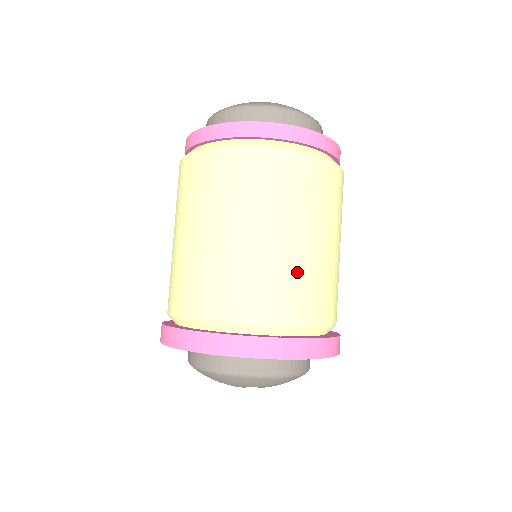
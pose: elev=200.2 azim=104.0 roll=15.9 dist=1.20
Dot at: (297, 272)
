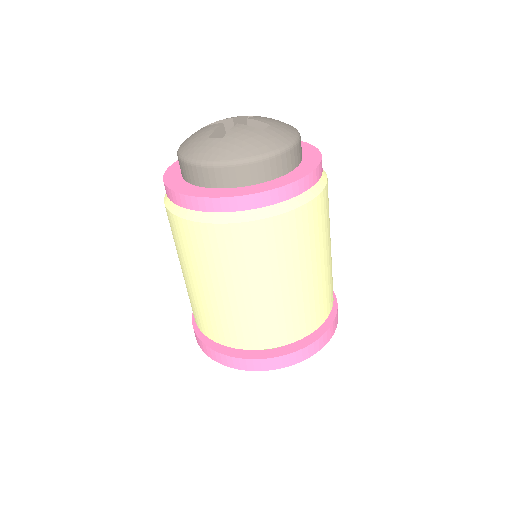
Dot at: (330, 277)
